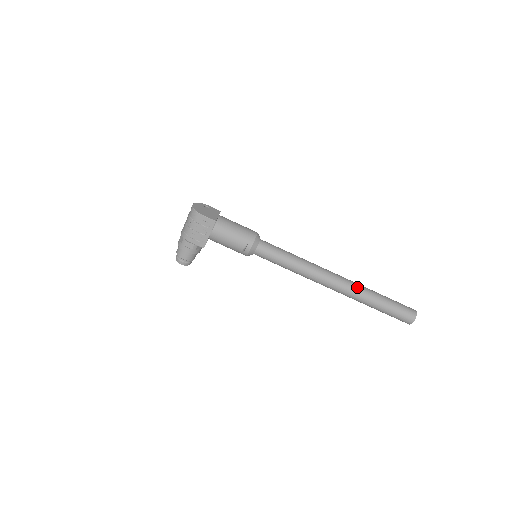
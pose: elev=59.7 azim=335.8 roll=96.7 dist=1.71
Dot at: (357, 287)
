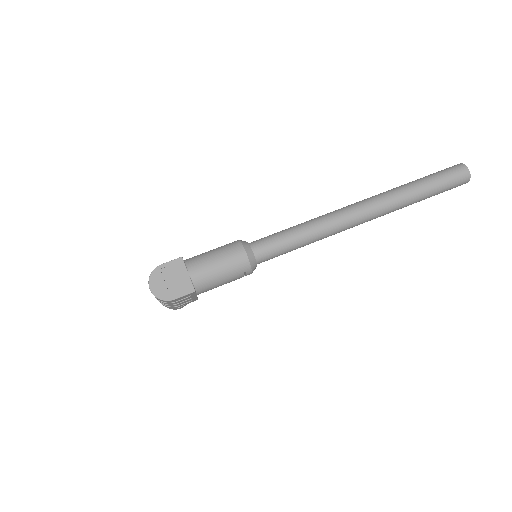
Dot at: (391, 204)
